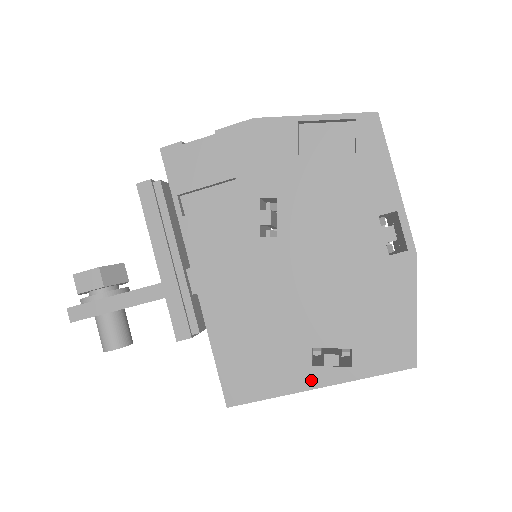
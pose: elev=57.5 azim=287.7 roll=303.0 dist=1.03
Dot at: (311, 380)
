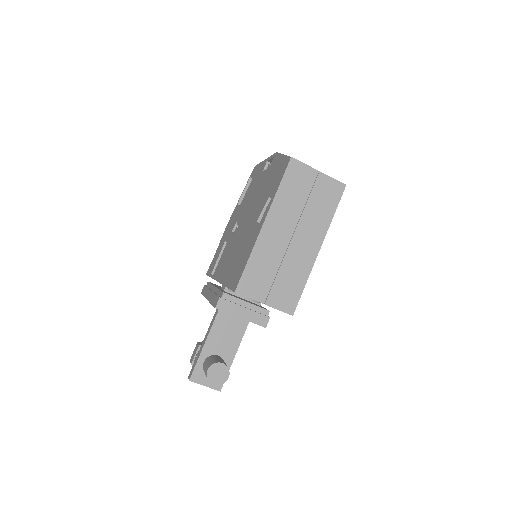
Dot at: (260, 227)
